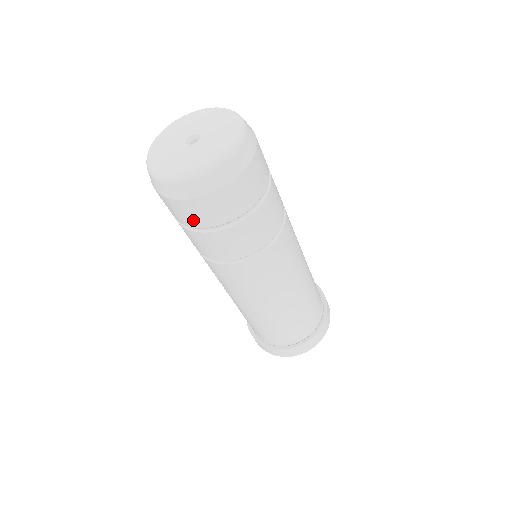
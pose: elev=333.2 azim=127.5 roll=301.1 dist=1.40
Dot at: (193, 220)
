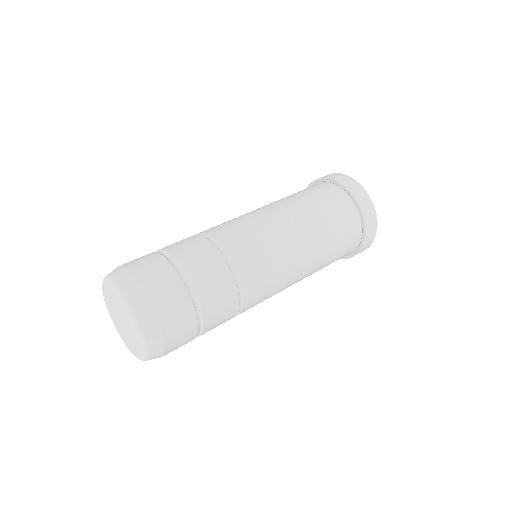
Dot at: occluded
